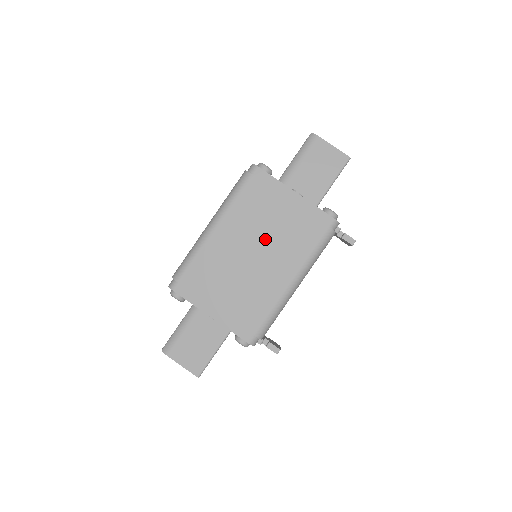
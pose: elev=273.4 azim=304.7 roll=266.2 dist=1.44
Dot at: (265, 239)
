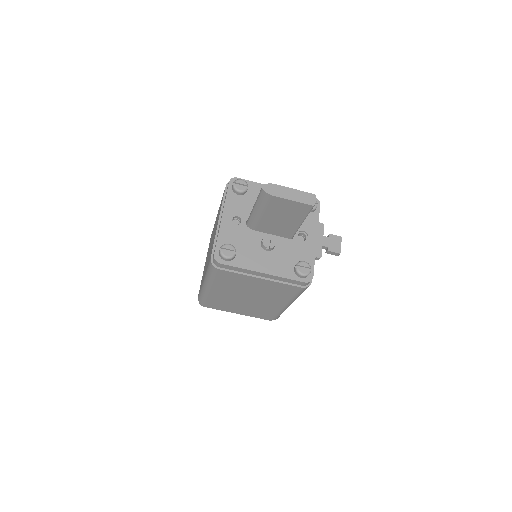
Dot at: (253, 293)
